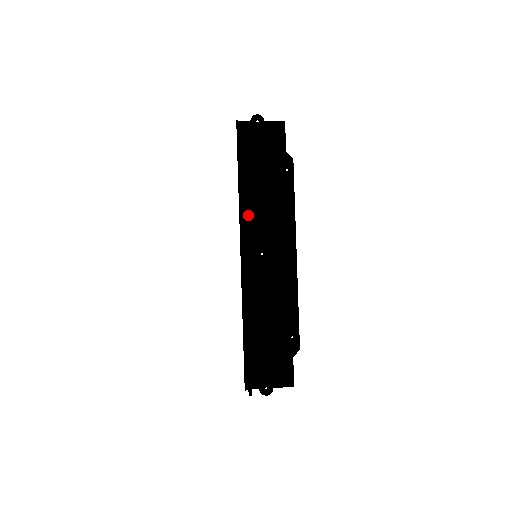
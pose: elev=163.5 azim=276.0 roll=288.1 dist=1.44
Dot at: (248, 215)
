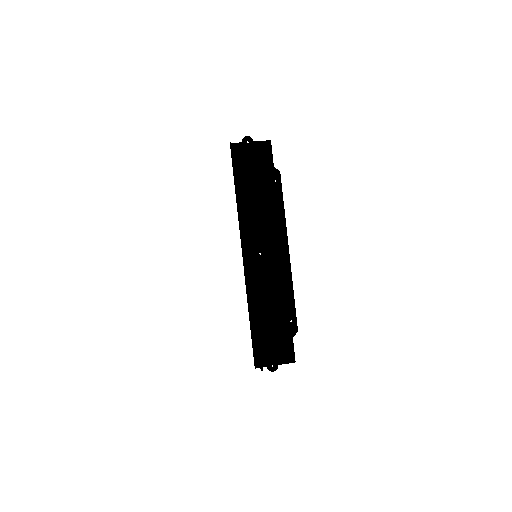
Dot at: occluded
